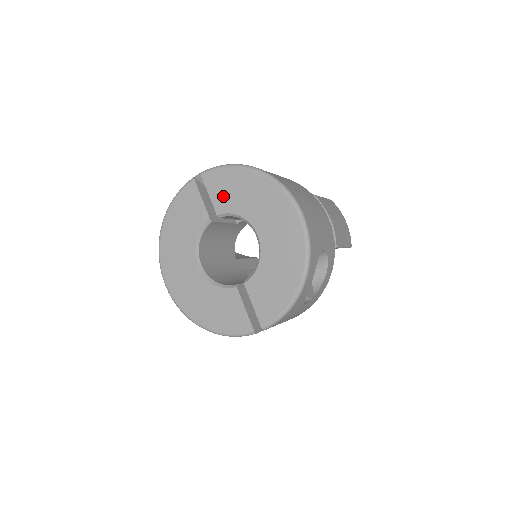
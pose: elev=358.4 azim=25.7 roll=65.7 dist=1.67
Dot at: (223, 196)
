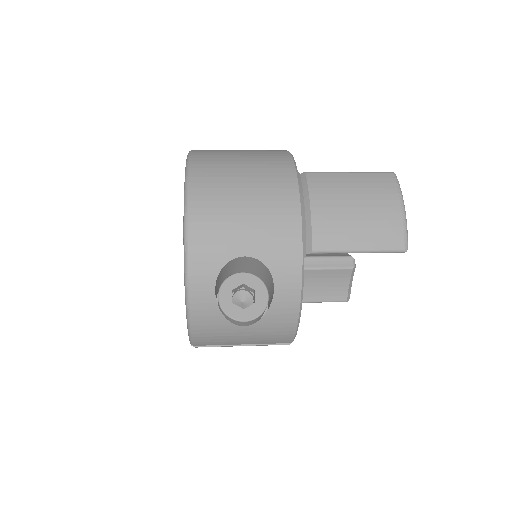
Dot at: occluded
